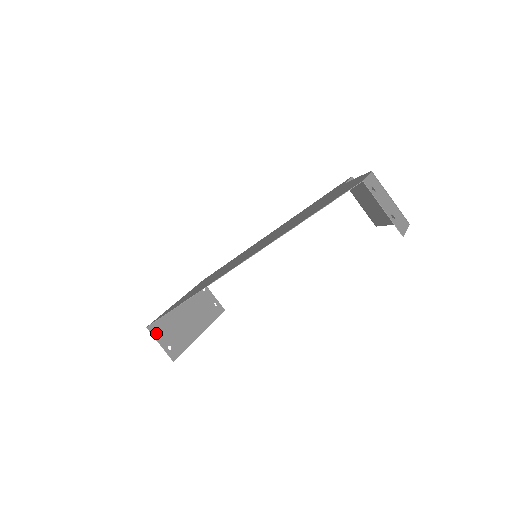
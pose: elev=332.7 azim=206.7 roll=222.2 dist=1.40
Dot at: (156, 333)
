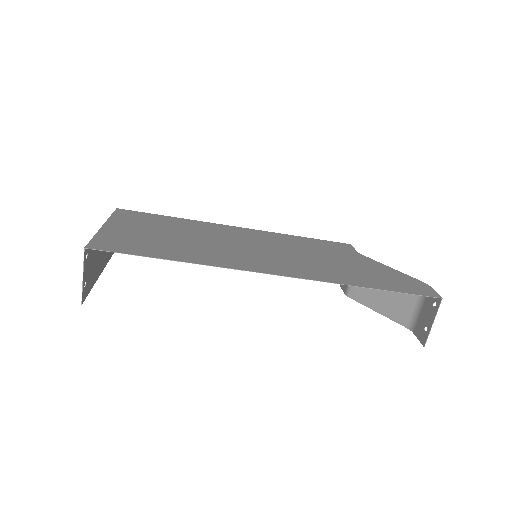
Dot at: (86, 259)
